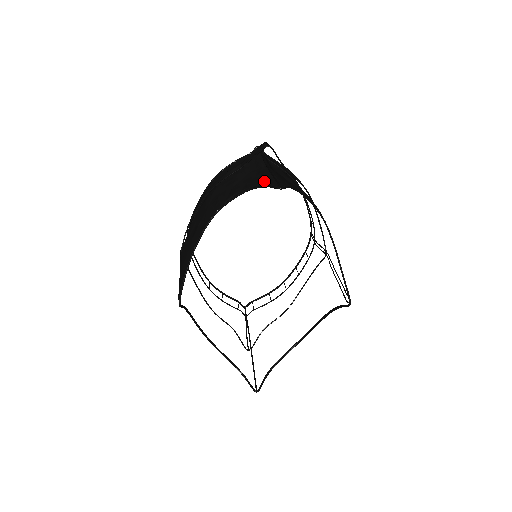
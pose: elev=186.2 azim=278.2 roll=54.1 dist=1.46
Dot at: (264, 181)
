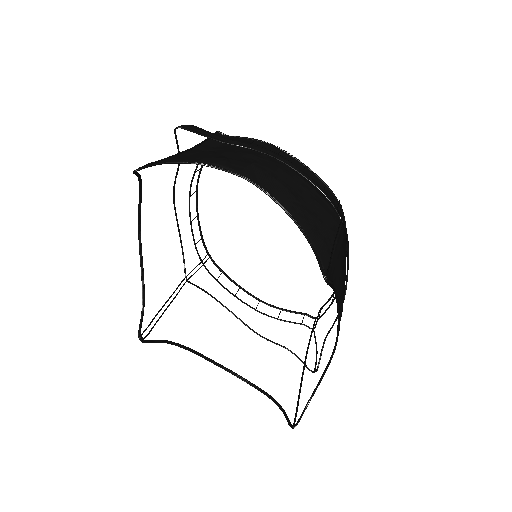
Dot at: occluded
